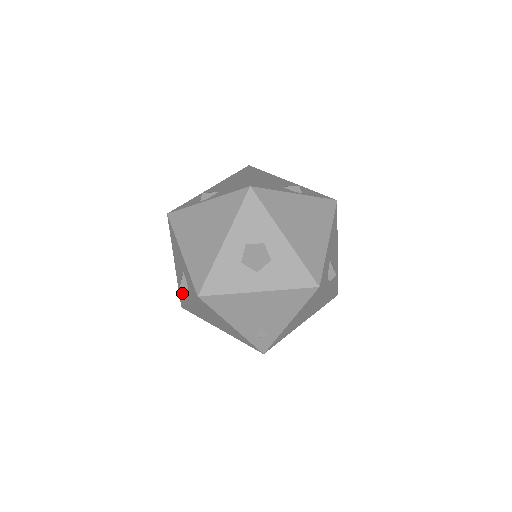
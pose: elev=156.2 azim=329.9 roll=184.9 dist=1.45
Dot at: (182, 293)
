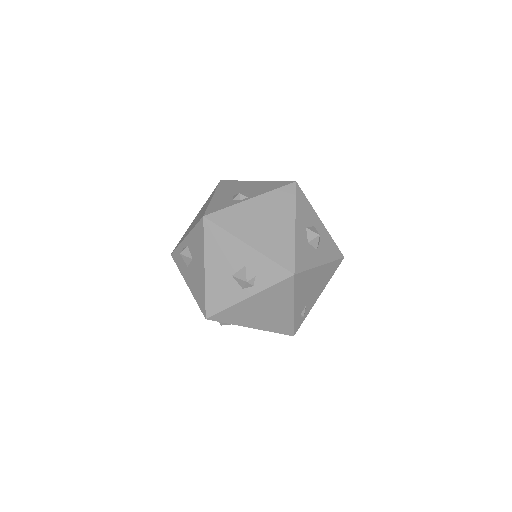
Dot at: (223, 297)
